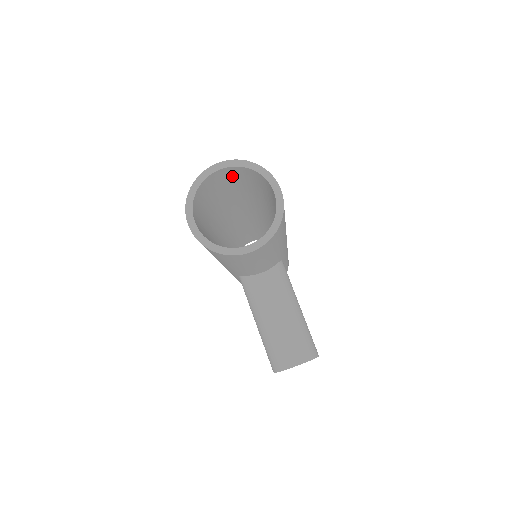
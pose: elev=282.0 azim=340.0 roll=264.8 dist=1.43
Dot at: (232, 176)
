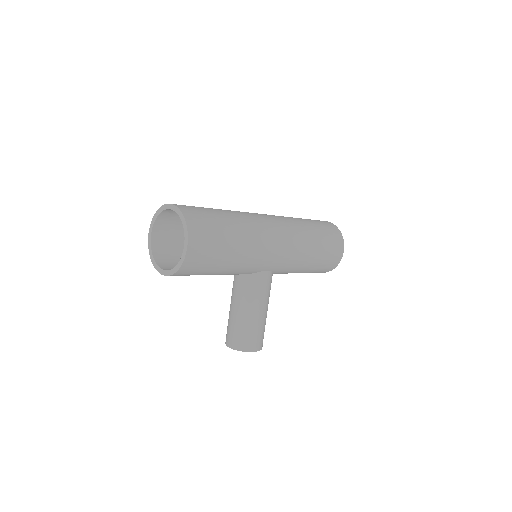
Dot at: occluded
